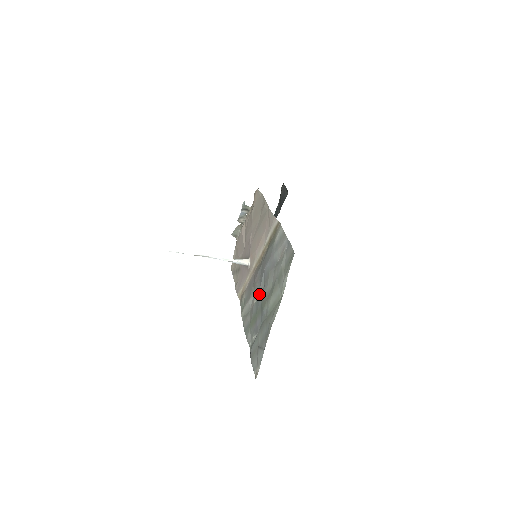
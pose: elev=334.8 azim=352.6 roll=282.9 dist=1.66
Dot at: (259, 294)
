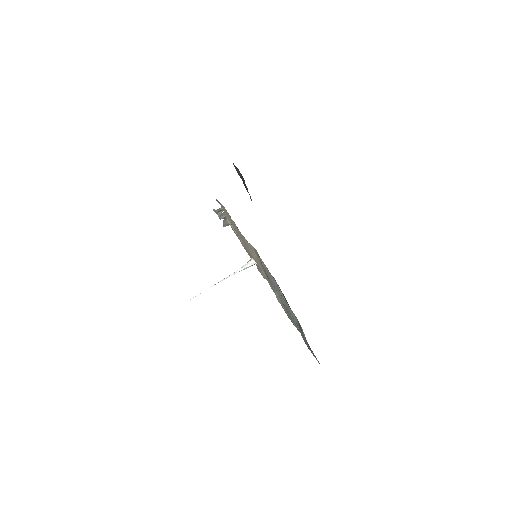
Dot at: (280, 299)
